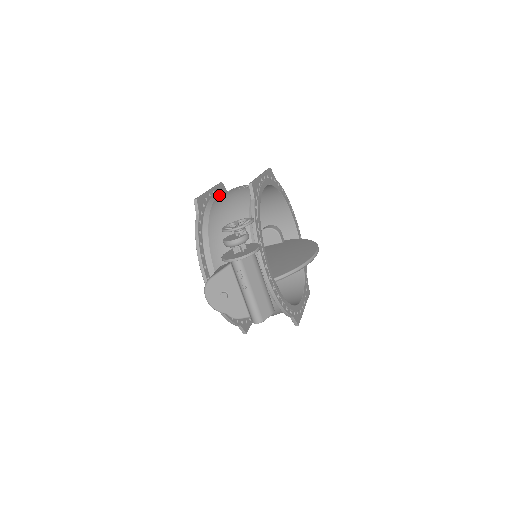
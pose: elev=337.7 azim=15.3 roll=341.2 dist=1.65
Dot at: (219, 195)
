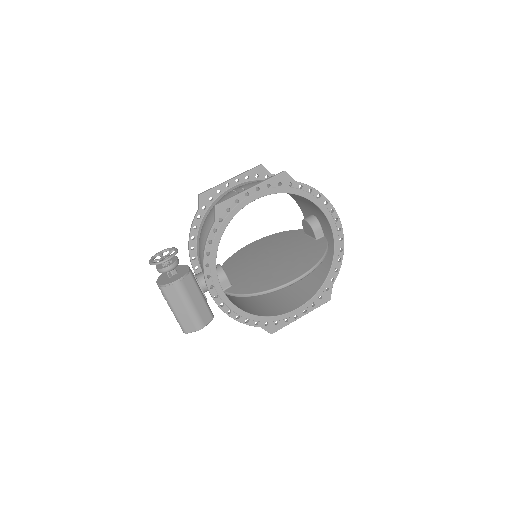
Dot at: (240, 185)
